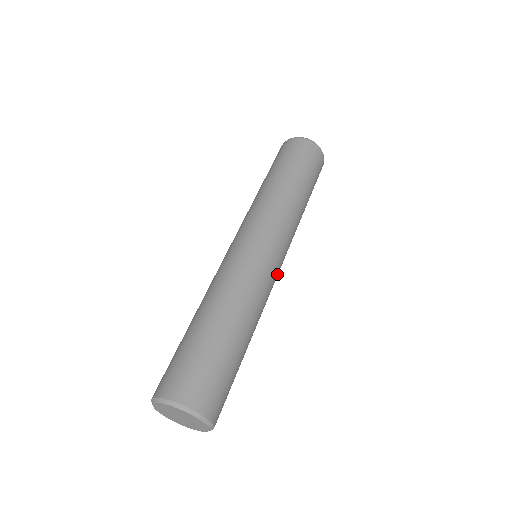
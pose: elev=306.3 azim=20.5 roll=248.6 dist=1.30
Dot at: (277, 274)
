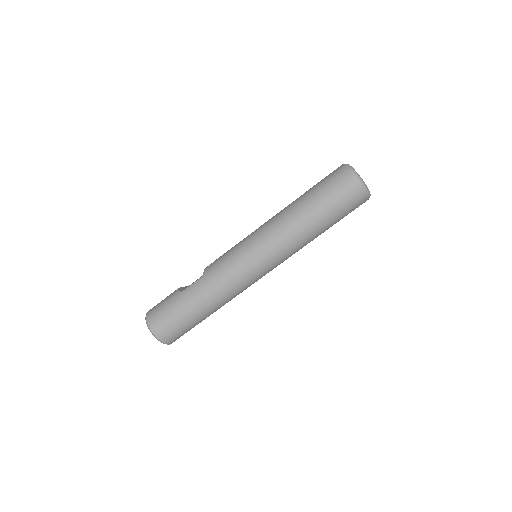
Dot at: occluded
